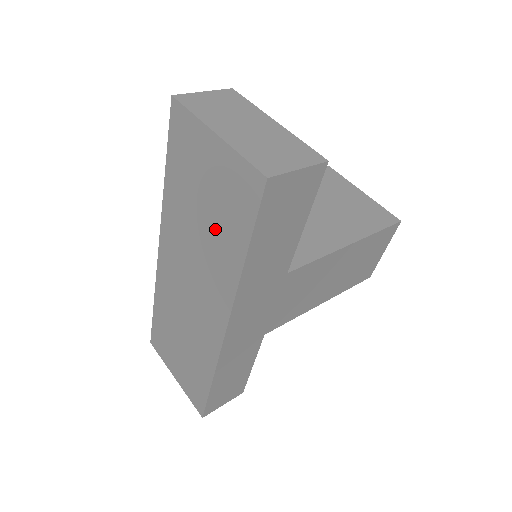
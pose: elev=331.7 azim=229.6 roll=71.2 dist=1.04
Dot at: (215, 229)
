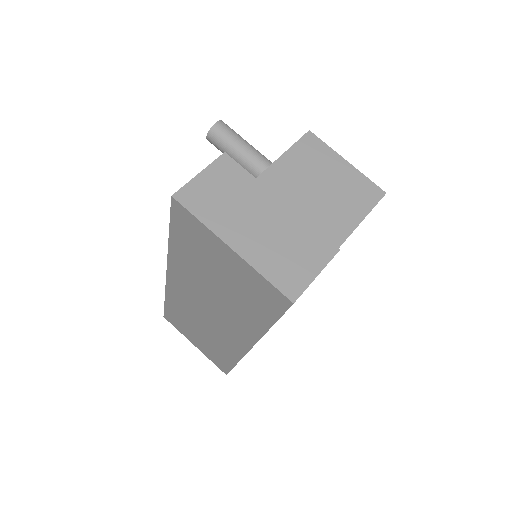
Dot at: (234, 299)
